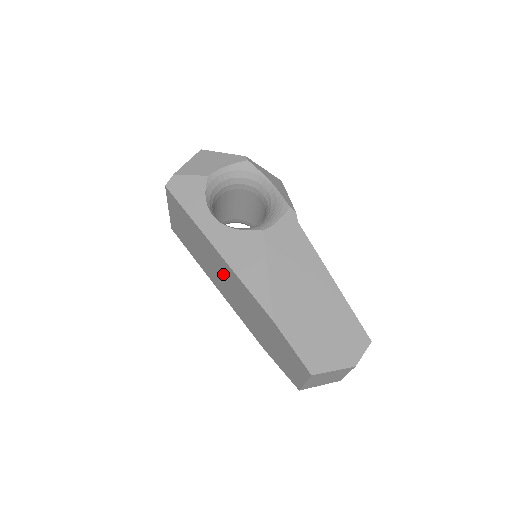
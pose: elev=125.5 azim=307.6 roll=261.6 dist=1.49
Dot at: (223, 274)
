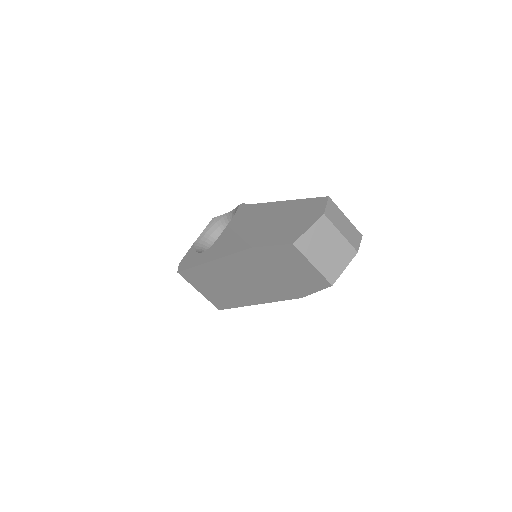
Dot at: (233, 277)
